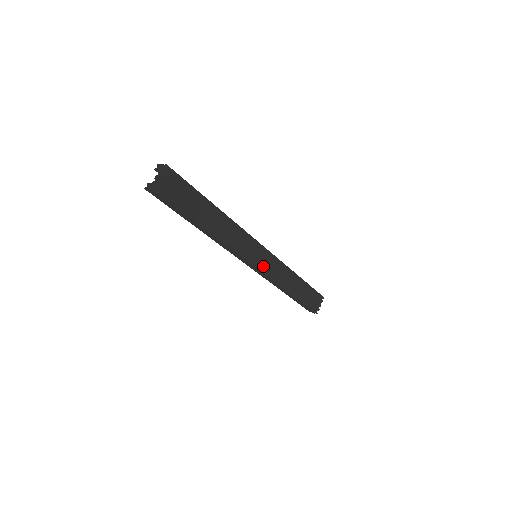
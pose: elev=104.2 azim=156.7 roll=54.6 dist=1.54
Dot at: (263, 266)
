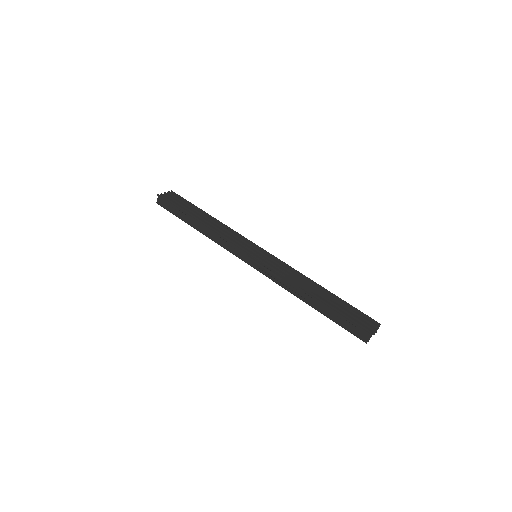
Dot at: (262, 259)
